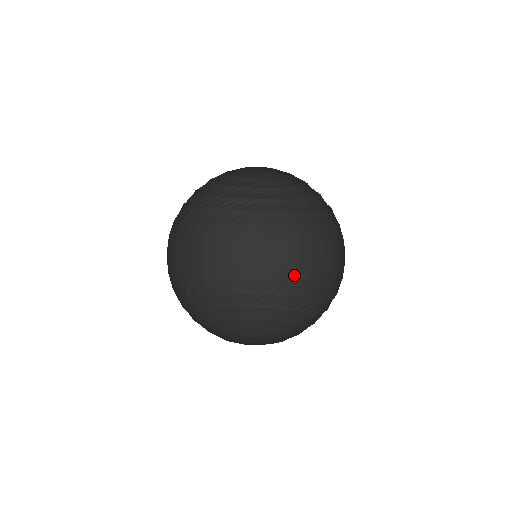
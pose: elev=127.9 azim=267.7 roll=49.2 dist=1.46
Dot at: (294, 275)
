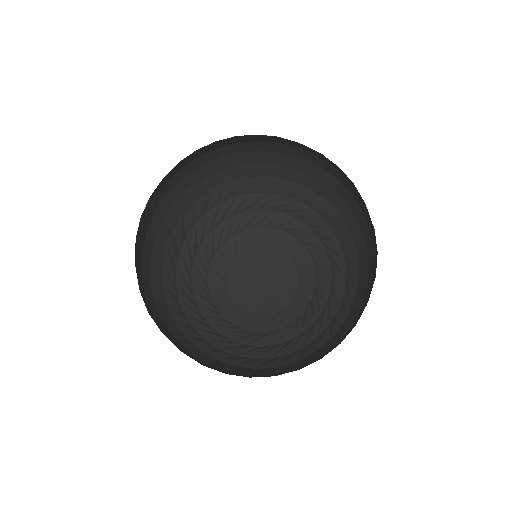
Dot at: (258, 170)
